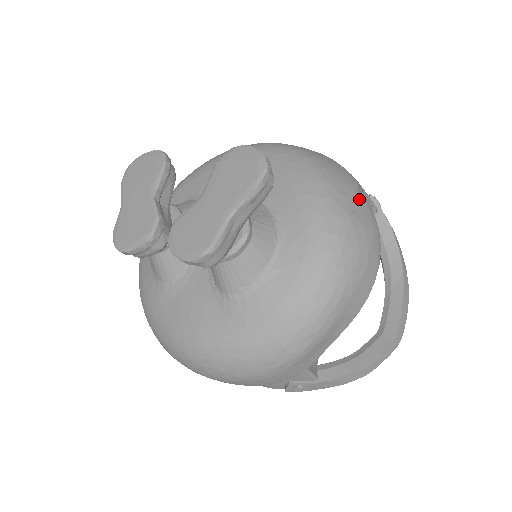
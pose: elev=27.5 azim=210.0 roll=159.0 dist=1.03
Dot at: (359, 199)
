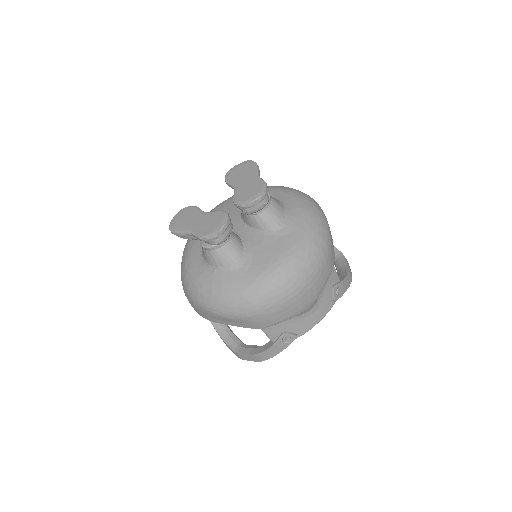
Dot at: occluded
